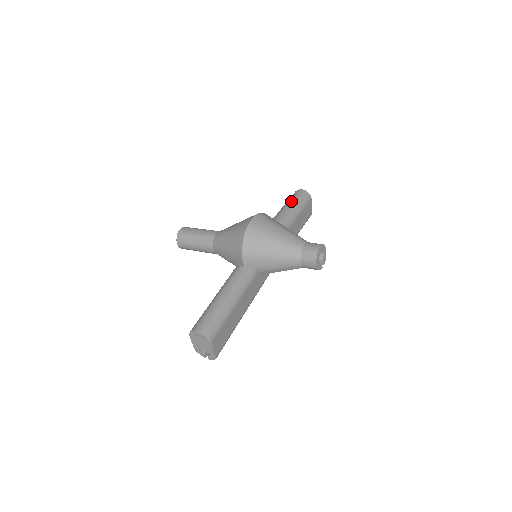
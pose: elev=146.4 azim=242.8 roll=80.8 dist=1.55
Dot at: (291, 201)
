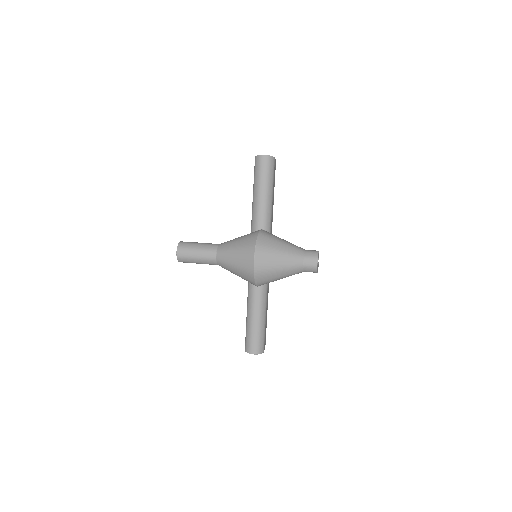
Dot at: (261, 181)
